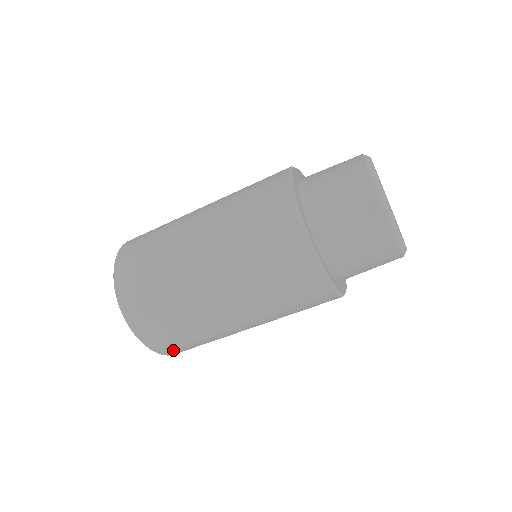
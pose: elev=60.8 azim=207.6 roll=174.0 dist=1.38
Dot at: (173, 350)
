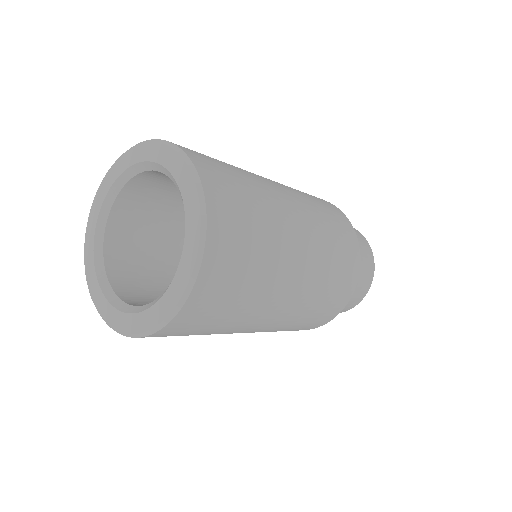
Dot at: (191, 318)
